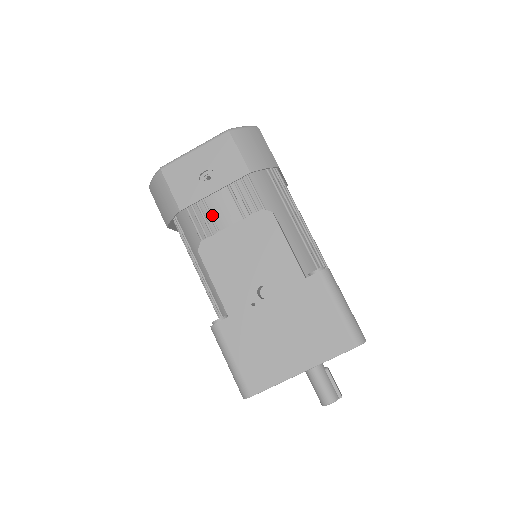
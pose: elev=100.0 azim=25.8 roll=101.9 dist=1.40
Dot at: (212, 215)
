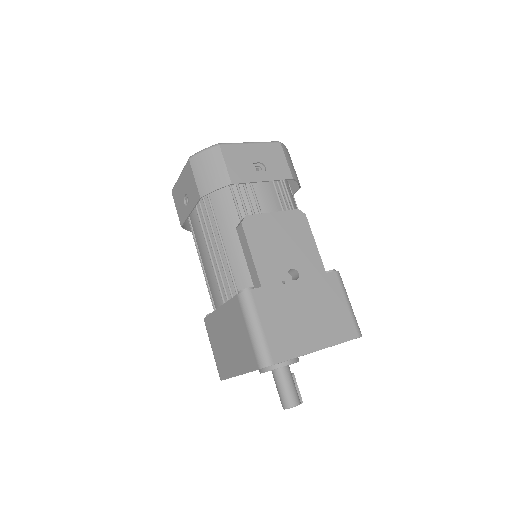
Dot at: (257, 198)
